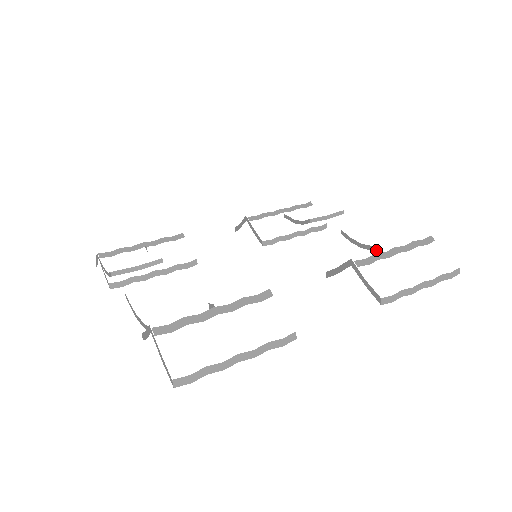
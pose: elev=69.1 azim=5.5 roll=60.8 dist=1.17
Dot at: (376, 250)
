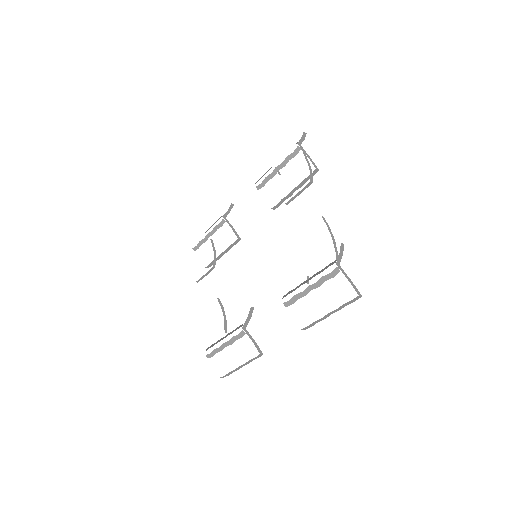
Dot at: occluded
